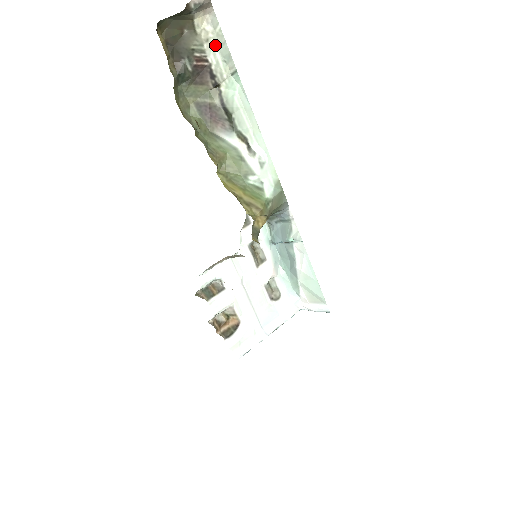
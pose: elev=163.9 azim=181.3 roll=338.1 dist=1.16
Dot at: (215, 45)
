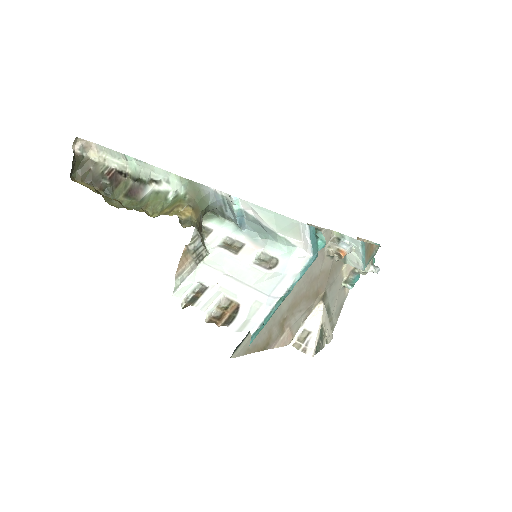
Dot at: (109, 157)
